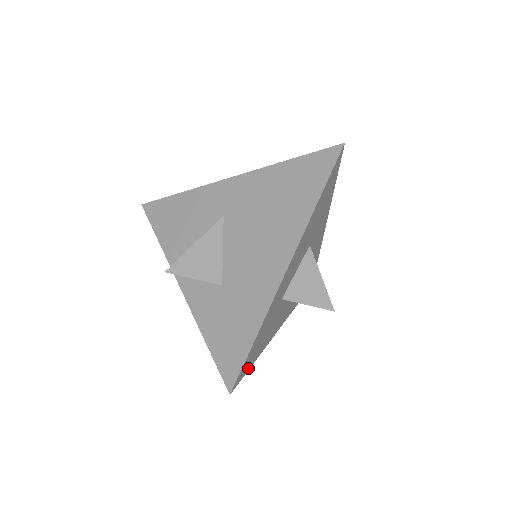
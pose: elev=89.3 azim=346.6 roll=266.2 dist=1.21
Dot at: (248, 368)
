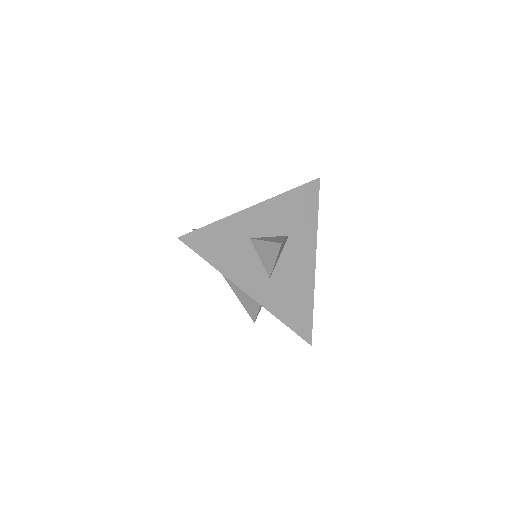
Dot at: (202, 254)
